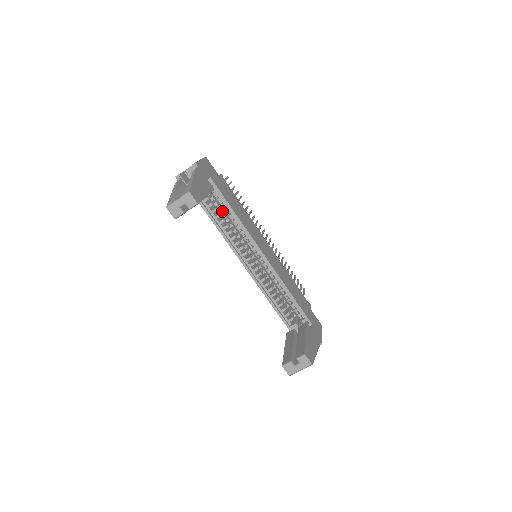
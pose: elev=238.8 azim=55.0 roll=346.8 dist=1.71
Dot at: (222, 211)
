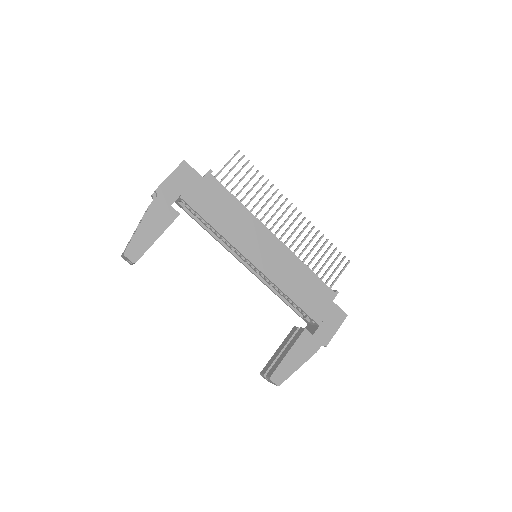
Dot at: occluded
